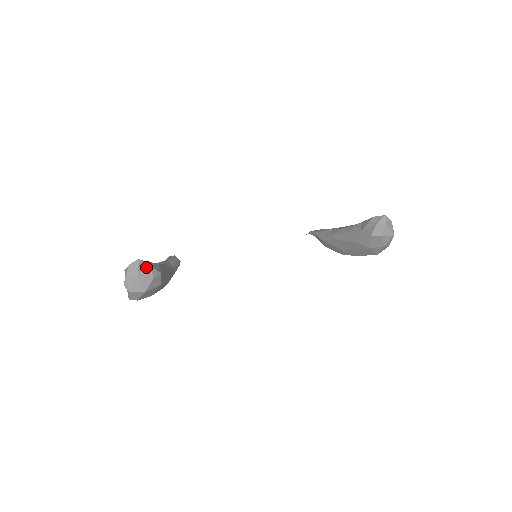
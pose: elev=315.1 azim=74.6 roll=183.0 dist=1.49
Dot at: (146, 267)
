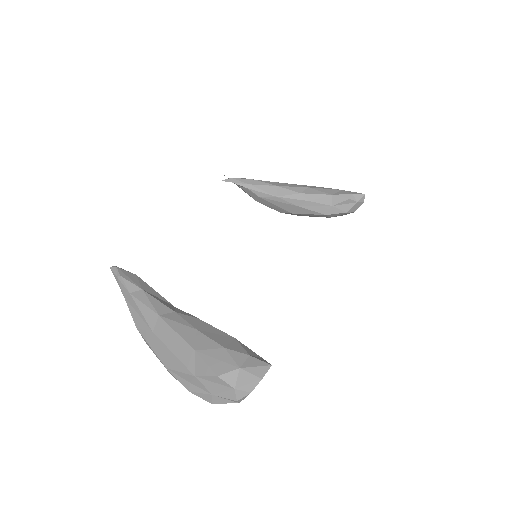
Dot at: occluded
